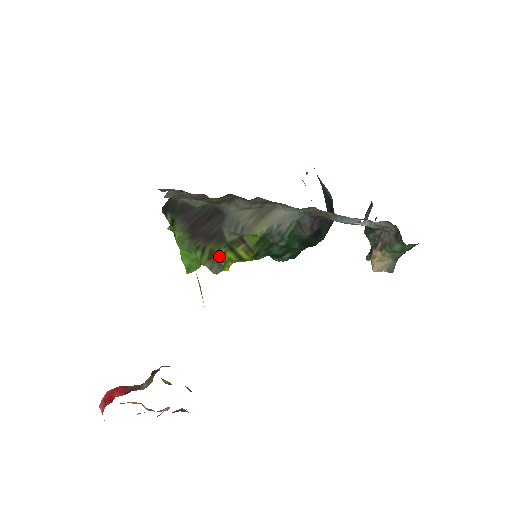
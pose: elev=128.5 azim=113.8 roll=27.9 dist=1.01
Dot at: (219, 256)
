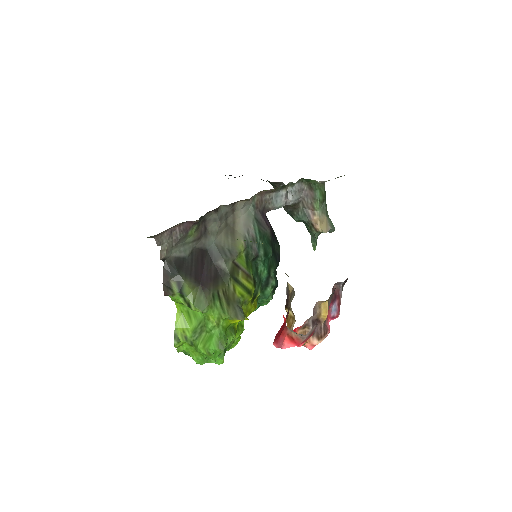
Dot at: (233, 296)
